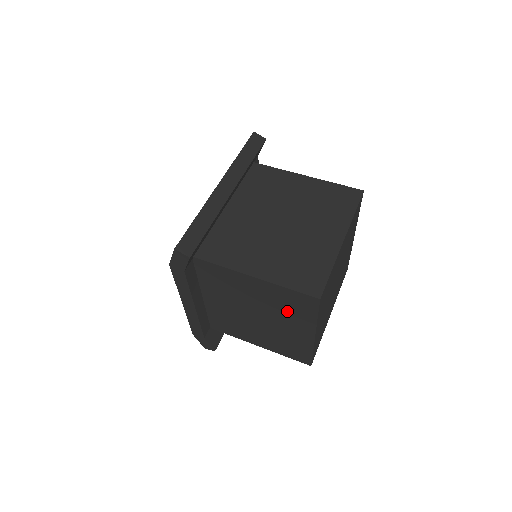
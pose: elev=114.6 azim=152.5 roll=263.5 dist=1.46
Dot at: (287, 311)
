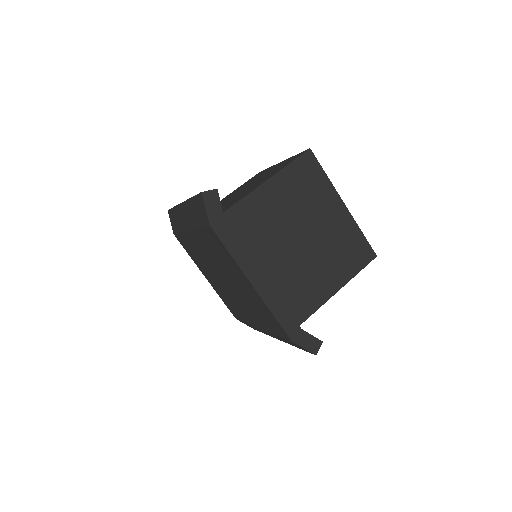
Dot at: (310, 195)
